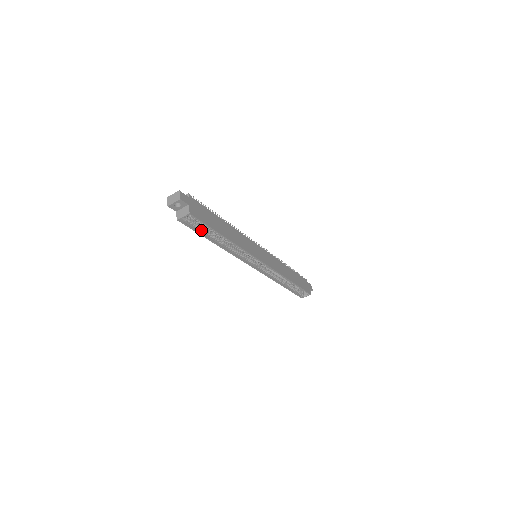
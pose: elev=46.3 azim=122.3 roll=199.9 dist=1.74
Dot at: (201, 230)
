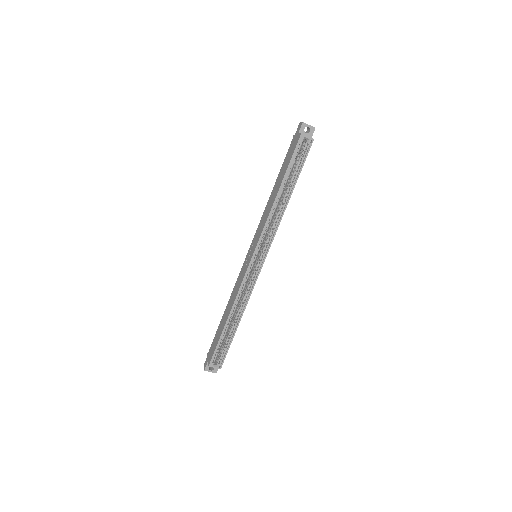
Dot at: (292, 165)
